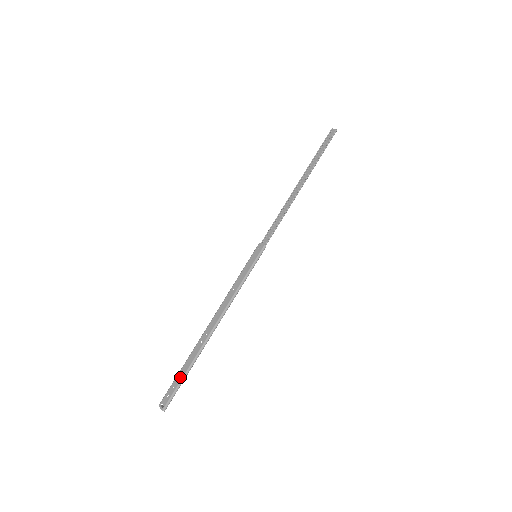
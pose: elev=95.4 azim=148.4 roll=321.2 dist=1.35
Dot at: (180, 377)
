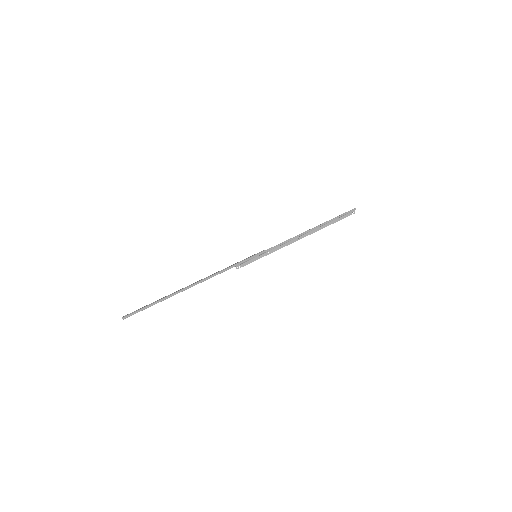
Dot at: (151, 303)
